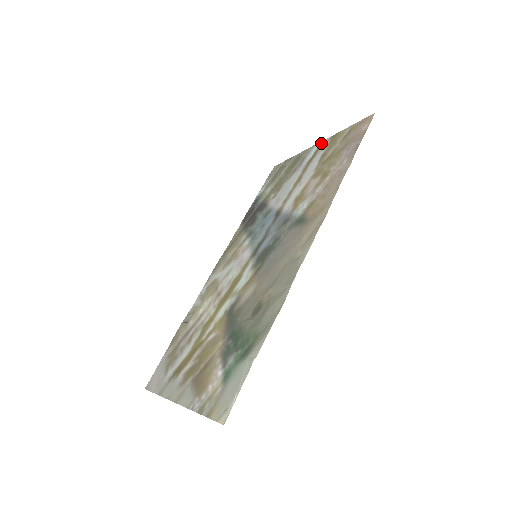
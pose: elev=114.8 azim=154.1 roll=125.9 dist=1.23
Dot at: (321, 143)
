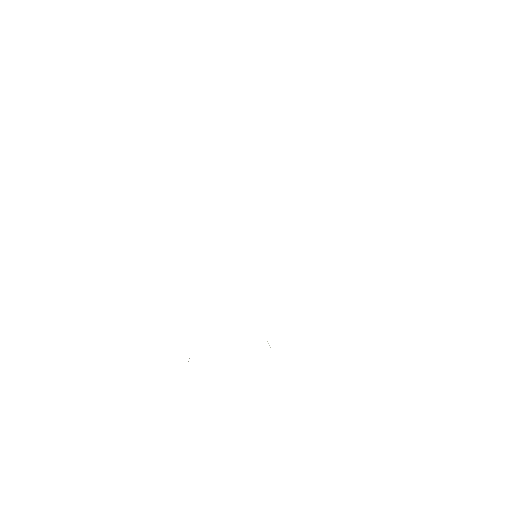
Dot at: occluded
